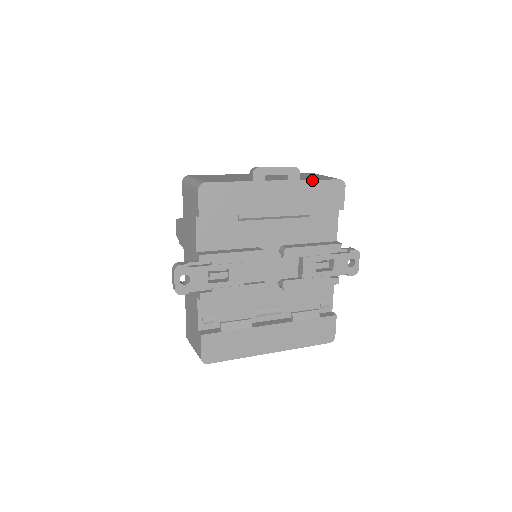
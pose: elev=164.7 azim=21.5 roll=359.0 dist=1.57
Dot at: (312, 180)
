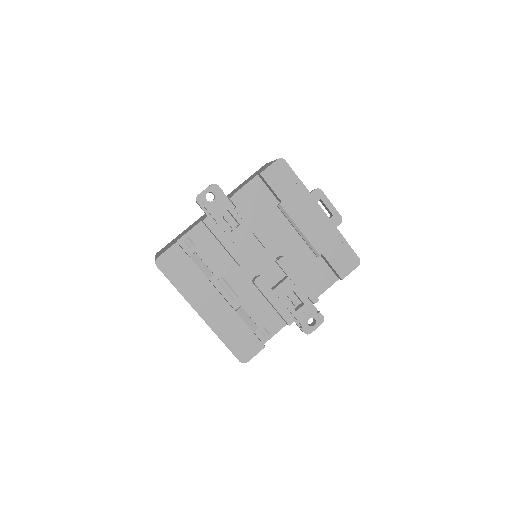
Dot at: (343, 237)
